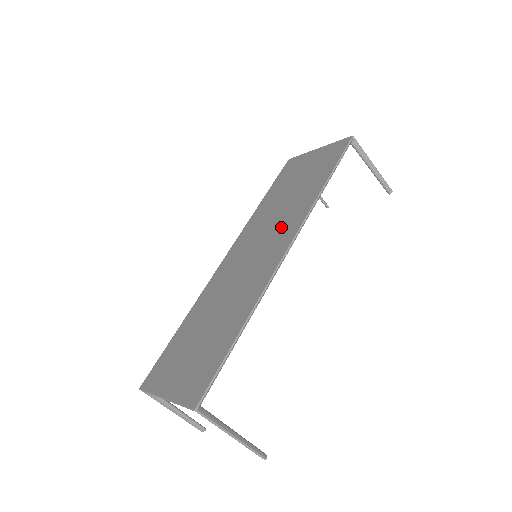
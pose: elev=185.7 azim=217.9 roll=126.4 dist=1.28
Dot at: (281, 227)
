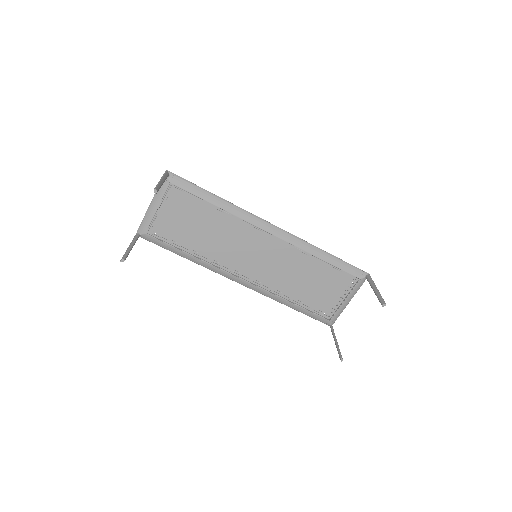
Dot at: (283, 252)
